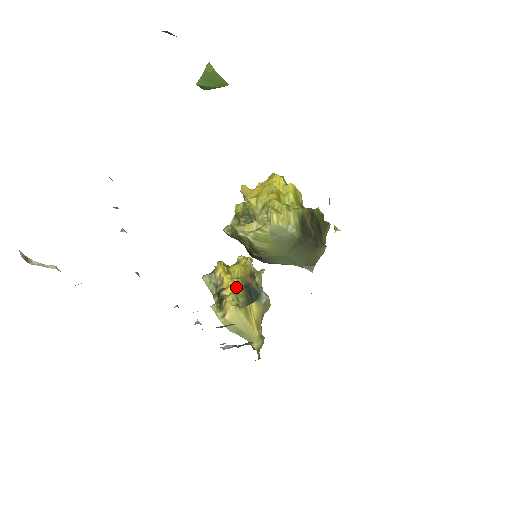
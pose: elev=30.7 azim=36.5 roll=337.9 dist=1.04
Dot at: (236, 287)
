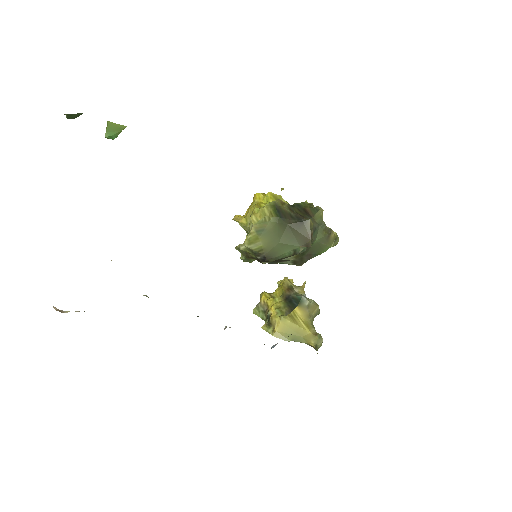
Dot at: (278, 303)
